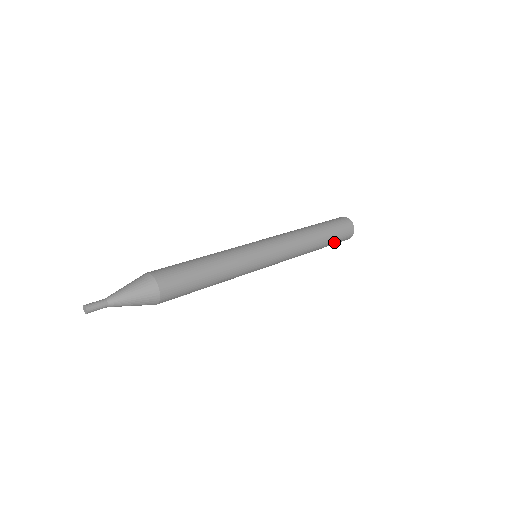
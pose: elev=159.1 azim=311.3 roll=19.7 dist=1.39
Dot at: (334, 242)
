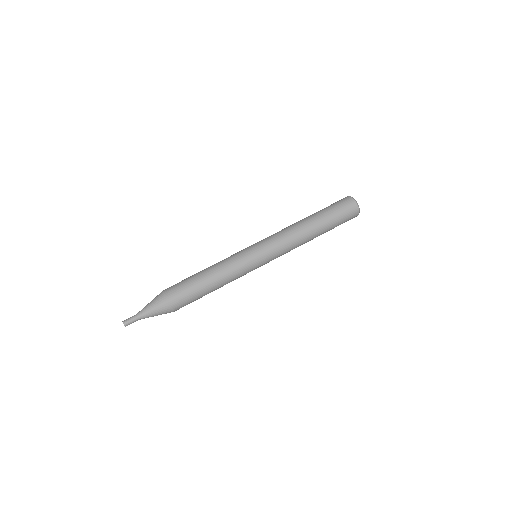
Dot at: occluded
